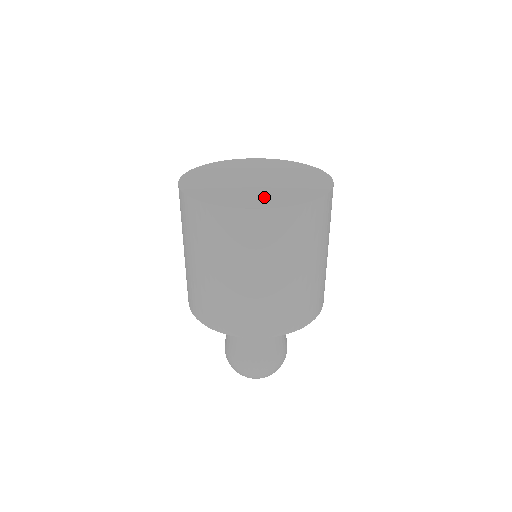
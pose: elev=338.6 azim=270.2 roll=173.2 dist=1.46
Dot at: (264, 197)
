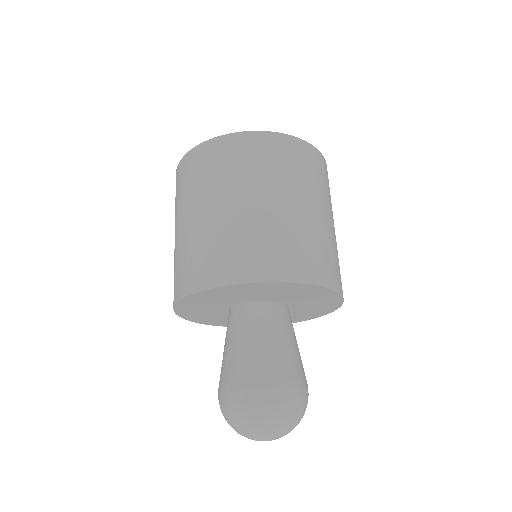
Dot at: occluded
